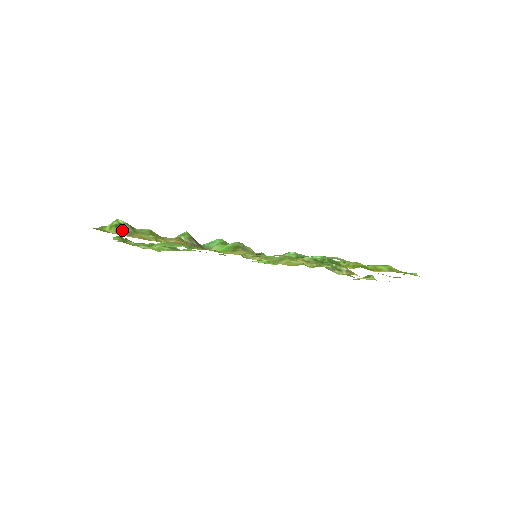
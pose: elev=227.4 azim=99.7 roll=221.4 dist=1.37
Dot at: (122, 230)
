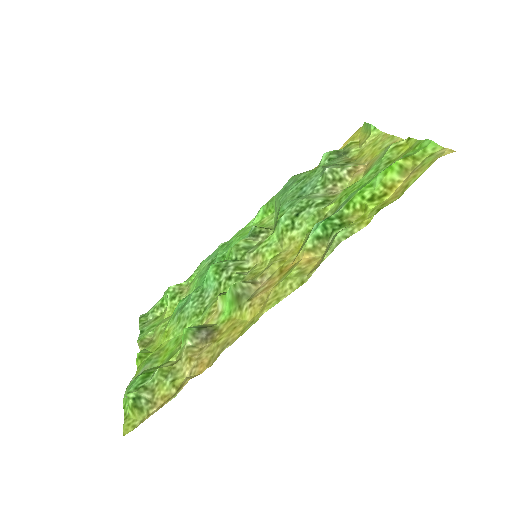
Dot at: (142, 406)
